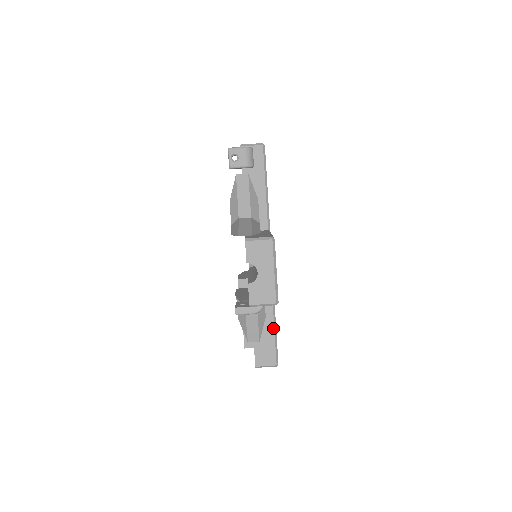
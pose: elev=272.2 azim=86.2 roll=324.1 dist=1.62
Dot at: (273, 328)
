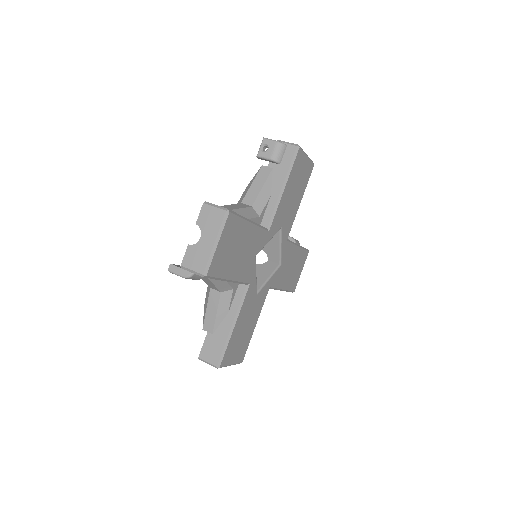
Dot at: (230, 327)
